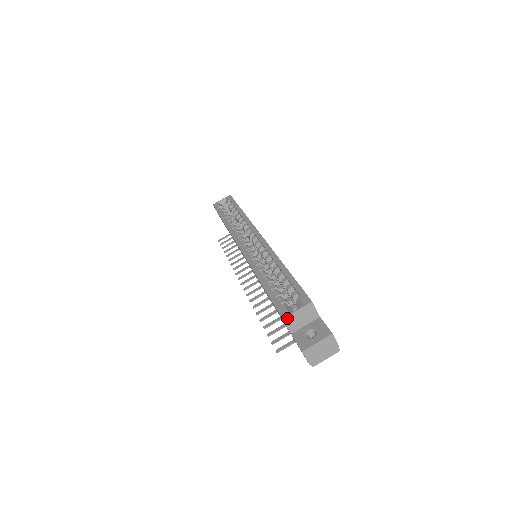
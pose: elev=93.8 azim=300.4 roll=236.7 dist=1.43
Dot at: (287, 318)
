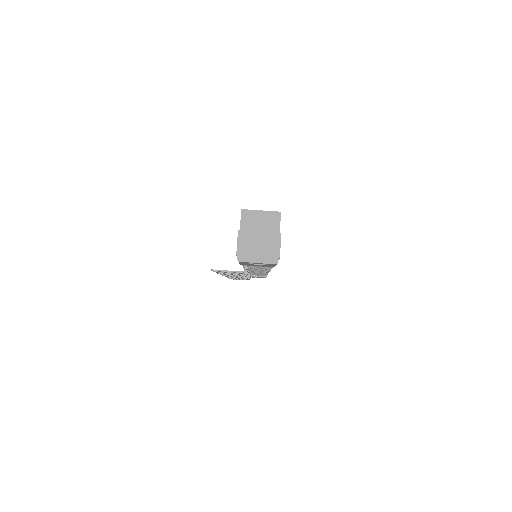
Dot at: (246, 212)
